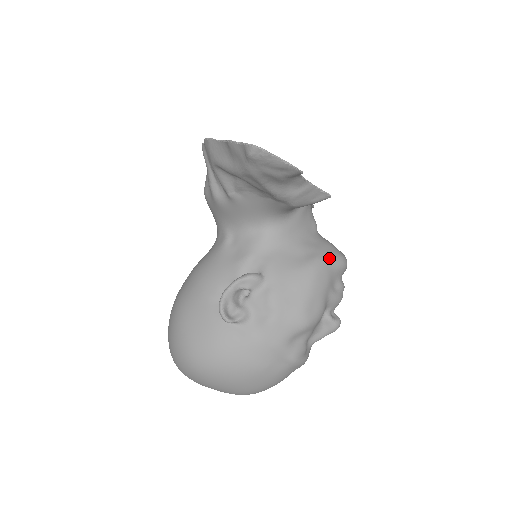
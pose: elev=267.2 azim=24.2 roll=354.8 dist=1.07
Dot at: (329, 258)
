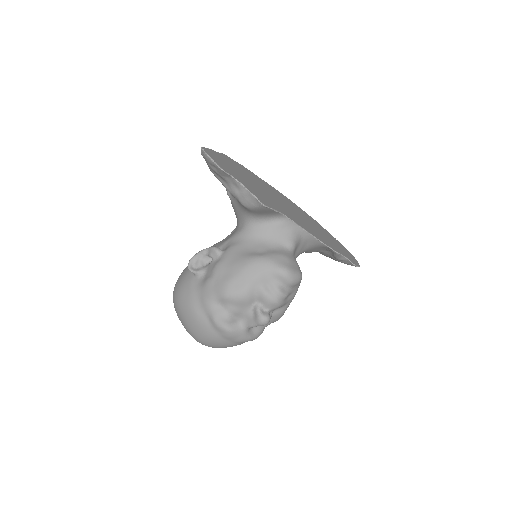
Dot at: (270, 261)
